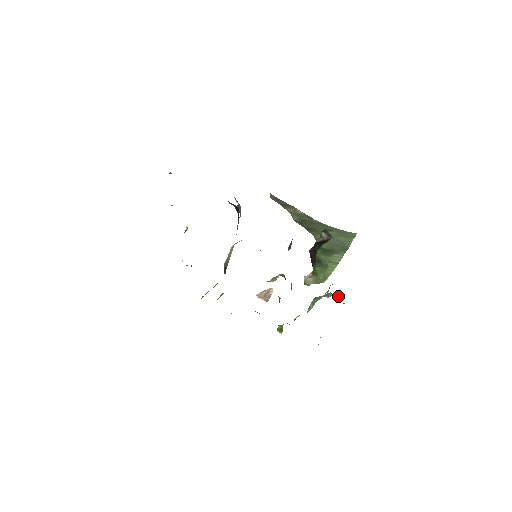
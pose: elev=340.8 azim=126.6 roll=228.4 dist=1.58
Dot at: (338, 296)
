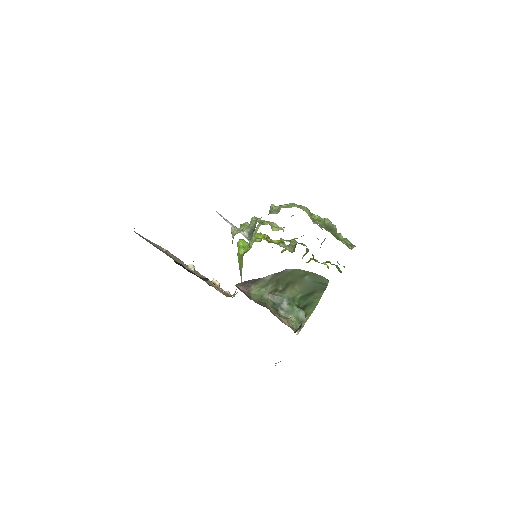
Dot at: occluded
